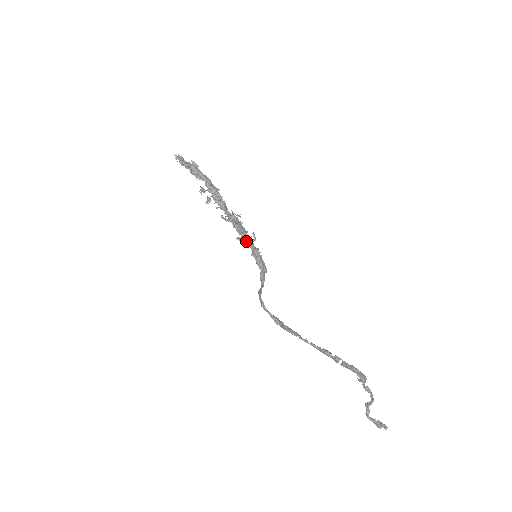
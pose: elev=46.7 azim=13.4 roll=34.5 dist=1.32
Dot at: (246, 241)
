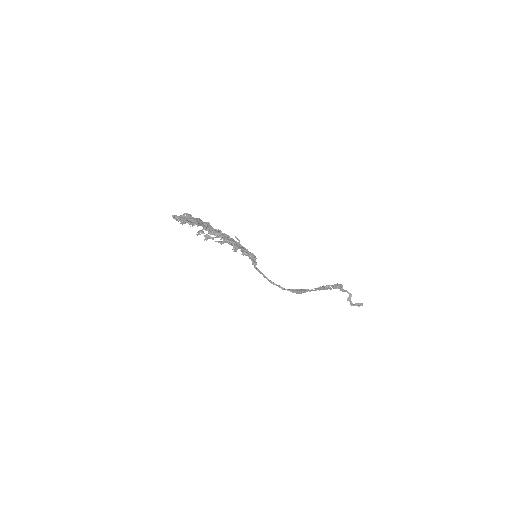
Dot at: (242, 249)
